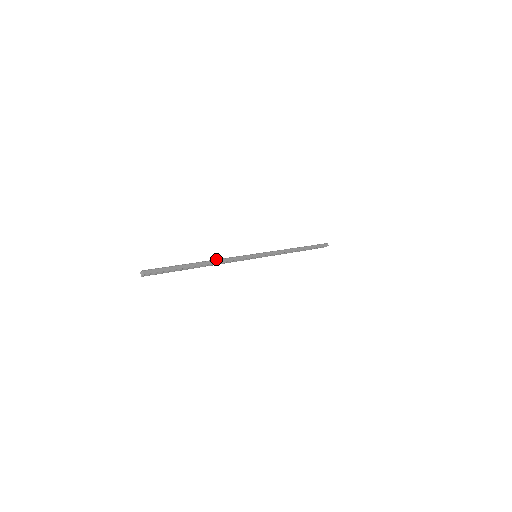
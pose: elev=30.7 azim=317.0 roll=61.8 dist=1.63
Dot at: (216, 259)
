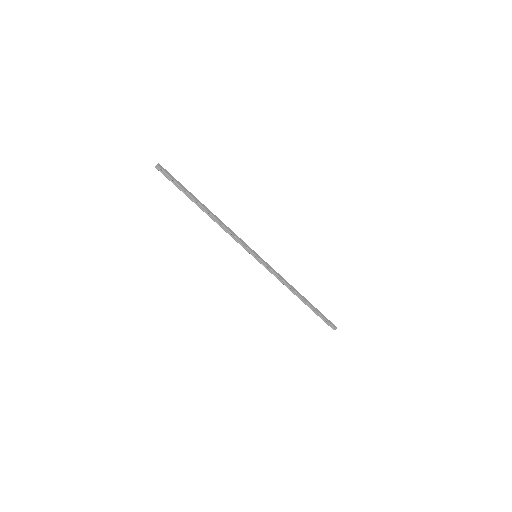
Dot at: (219, 219)
